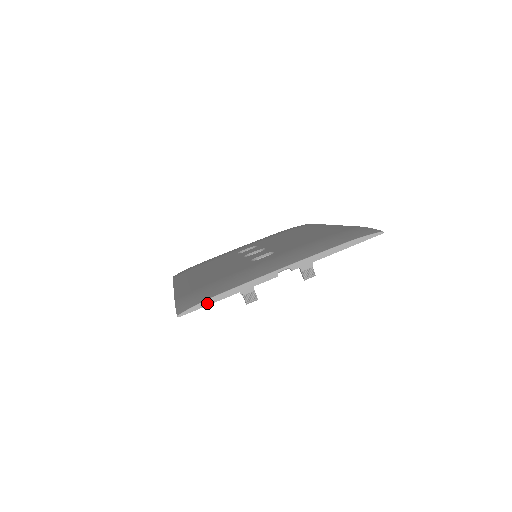
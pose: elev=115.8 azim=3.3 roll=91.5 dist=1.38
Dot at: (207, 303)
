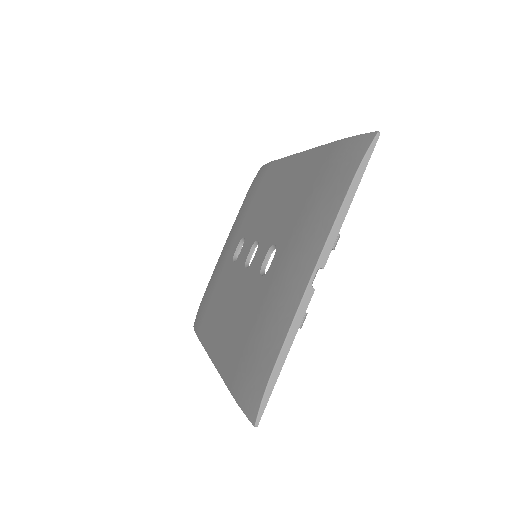
Dot at: (271, 386)
